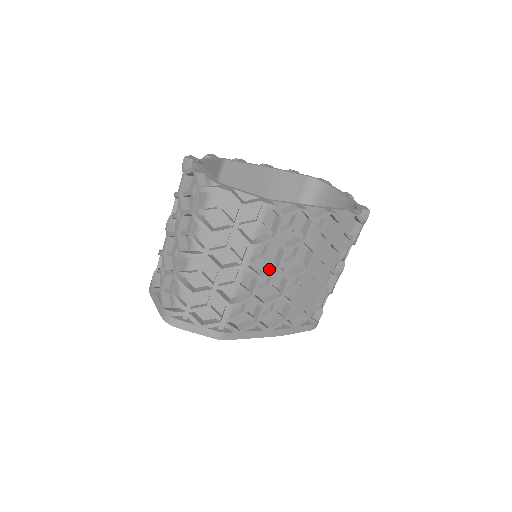
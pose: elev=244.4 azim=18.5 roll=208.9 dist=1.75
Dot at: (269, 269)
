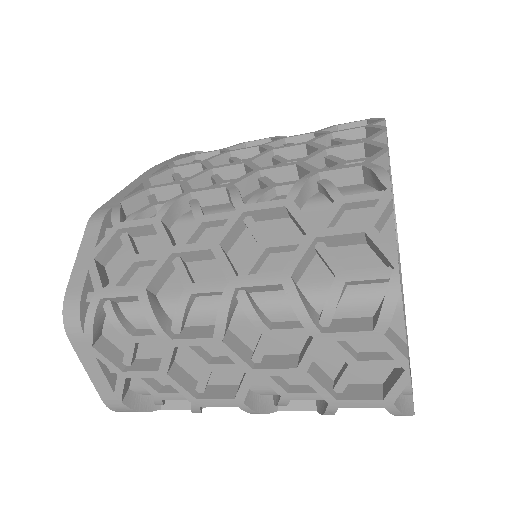
Dot at: occluded
